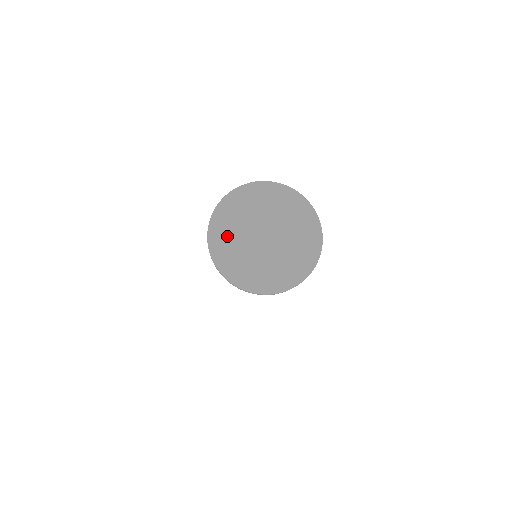
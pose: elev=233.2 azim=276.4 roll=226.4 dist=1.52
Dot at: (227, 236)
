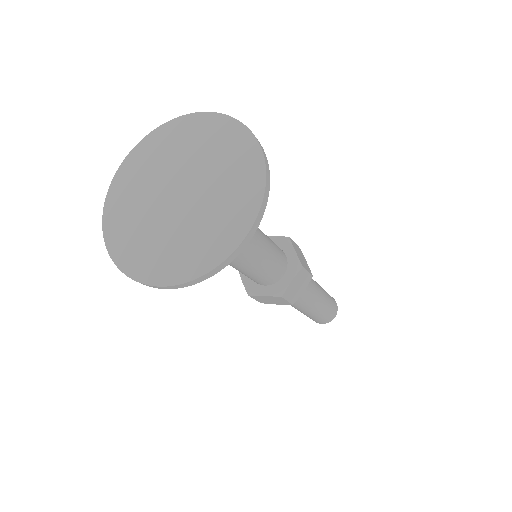
Dot at: (129, 229)
